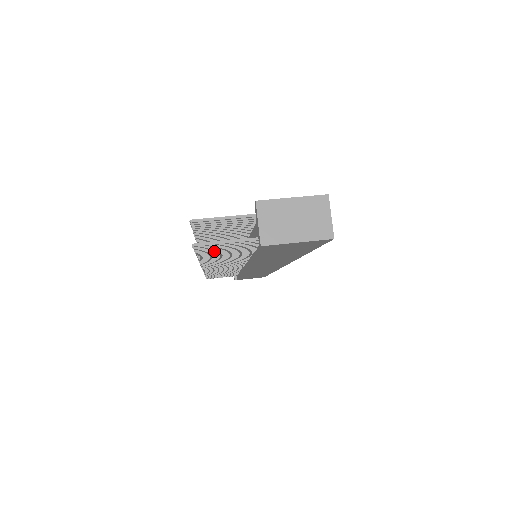
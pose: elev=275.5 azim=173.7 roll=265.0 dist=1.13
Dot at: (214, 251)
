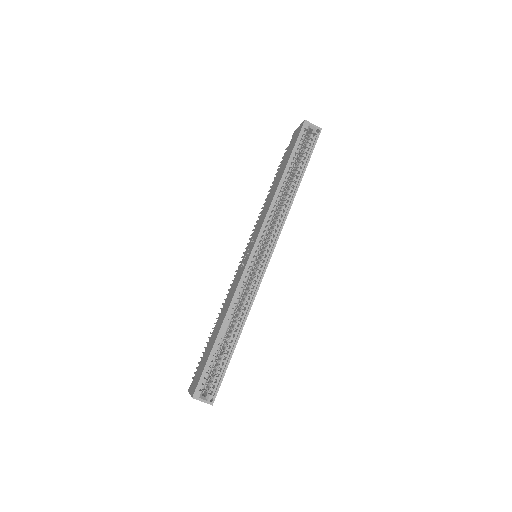
Dot at: occluded
